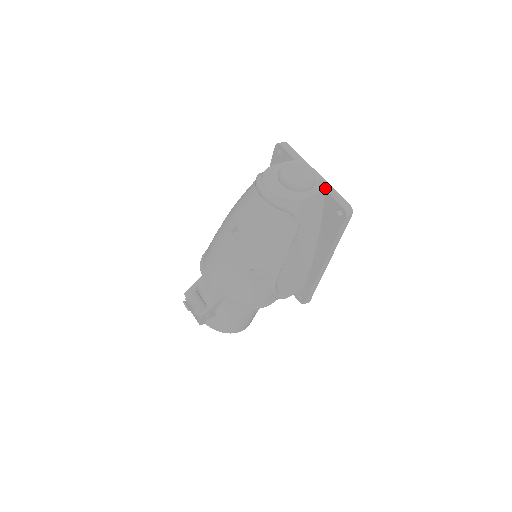
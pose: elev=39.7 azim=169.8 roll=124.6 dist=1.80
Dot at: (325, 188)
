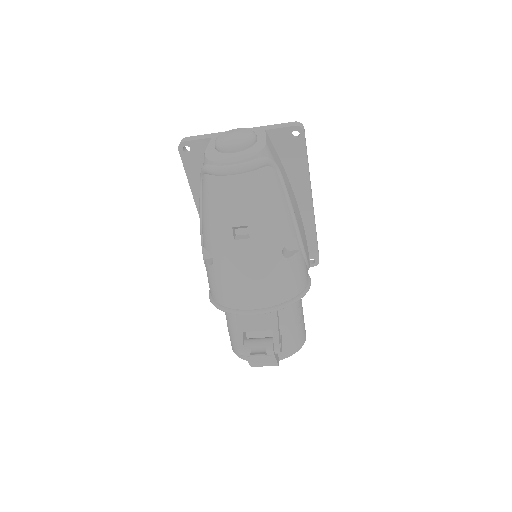
Dot at: (263, 130)
